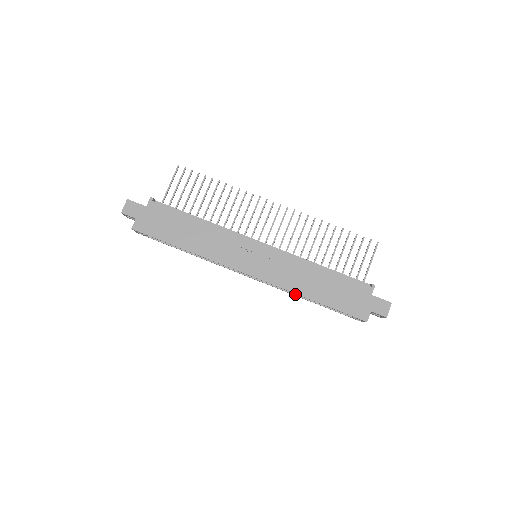
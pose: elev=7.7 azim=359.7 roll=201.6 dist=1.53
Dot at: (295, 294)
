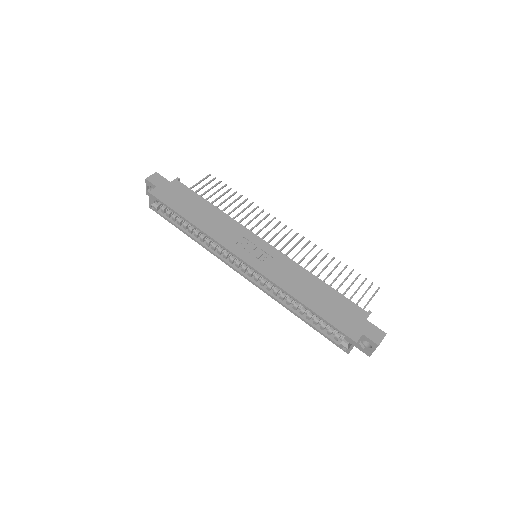
Dot at: (284, 304)
